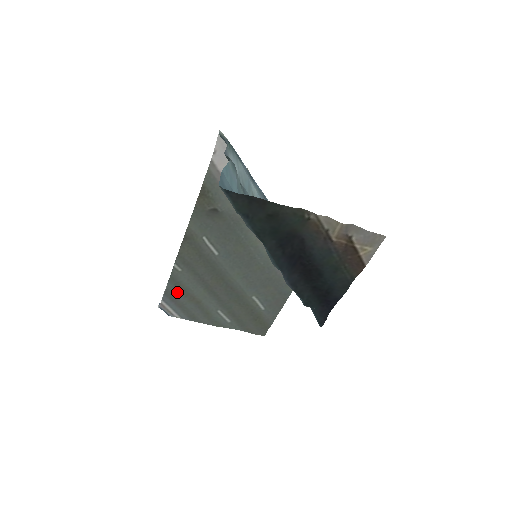
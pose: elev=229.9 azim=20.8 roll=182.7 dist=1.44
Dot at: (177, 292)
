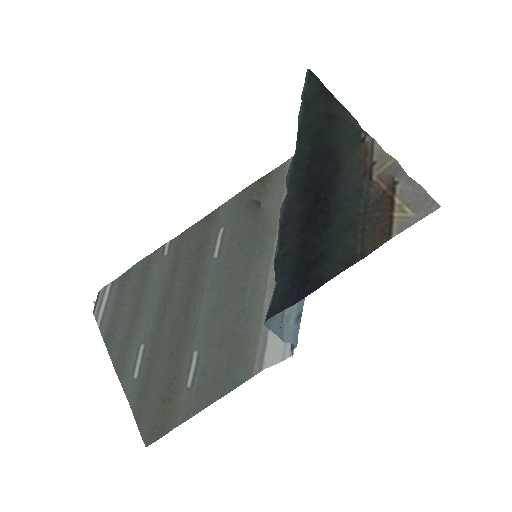
Dot at: (135, 280)
